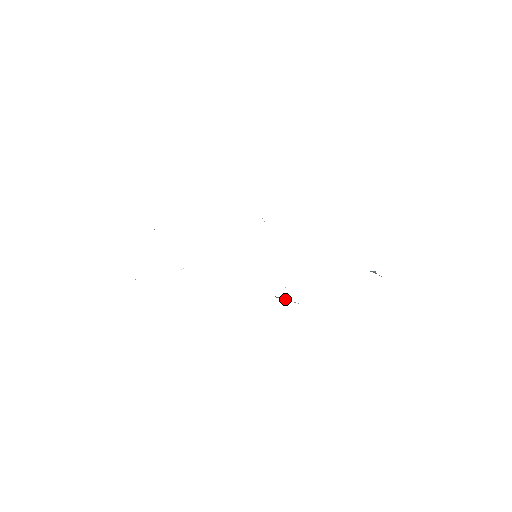
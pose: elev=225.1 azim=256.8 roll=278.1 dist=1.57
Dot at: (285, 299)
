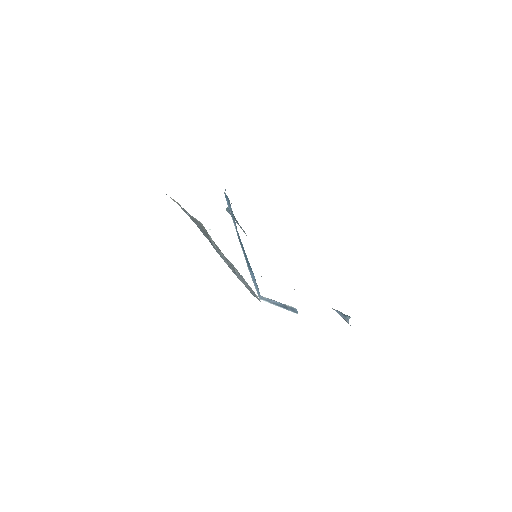
Dot at: (277, 304)
